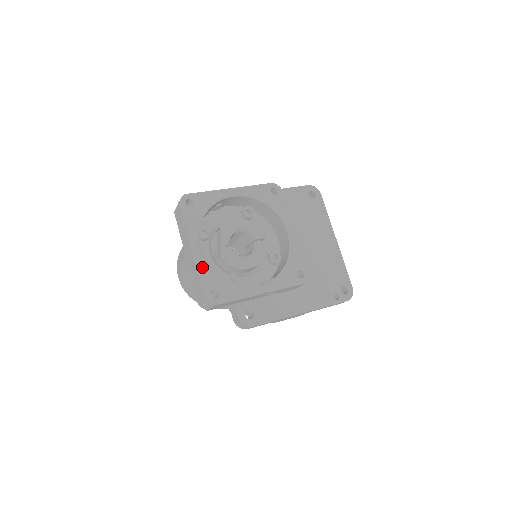
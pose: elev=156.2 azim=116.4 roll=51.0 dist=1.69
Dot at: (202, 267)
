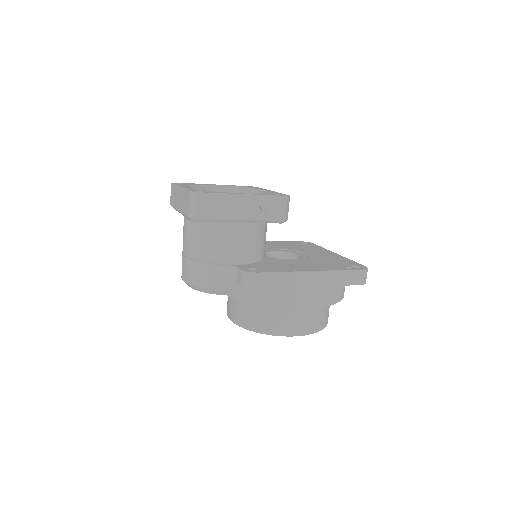
Dot at: (188, 188)
